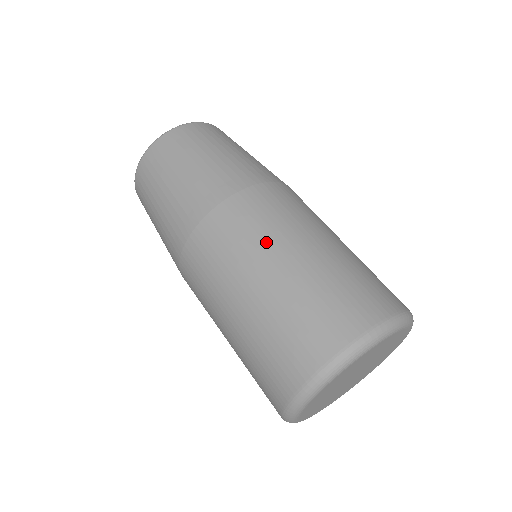
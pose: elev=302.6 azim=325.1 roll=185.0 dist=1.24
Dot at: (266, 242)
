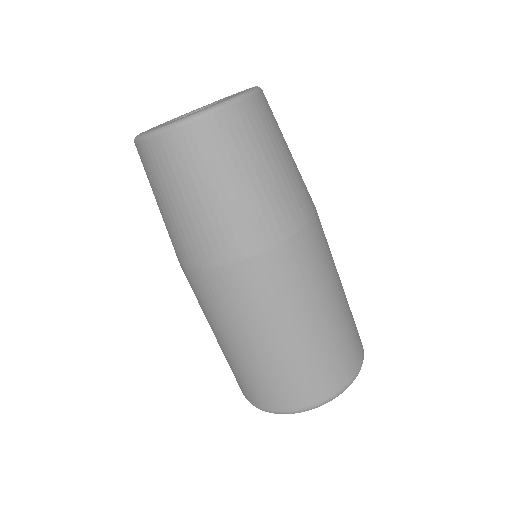
Dot at: (213, 321)
